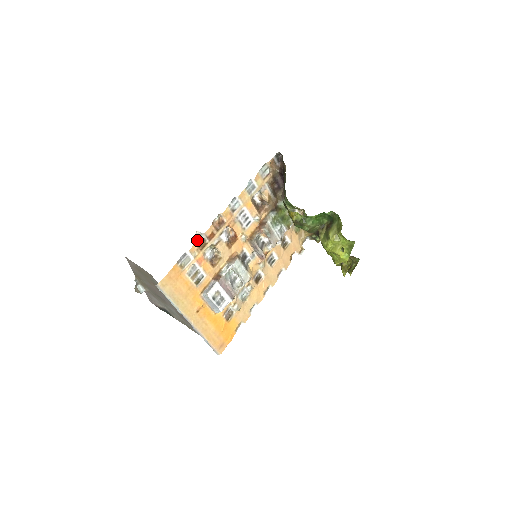
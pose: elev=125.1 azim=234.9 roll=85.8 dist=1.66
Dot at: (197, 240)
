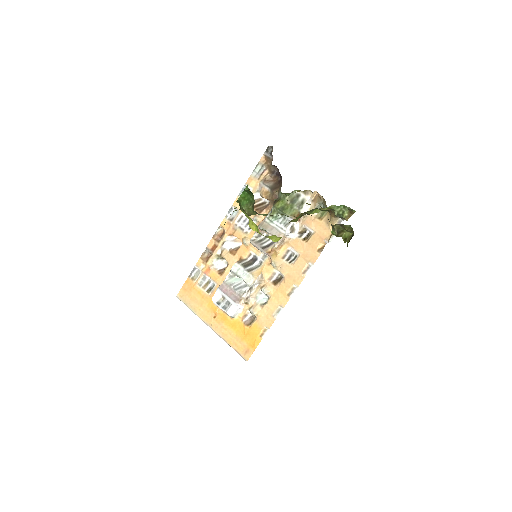
Dot at: (205, 255)
